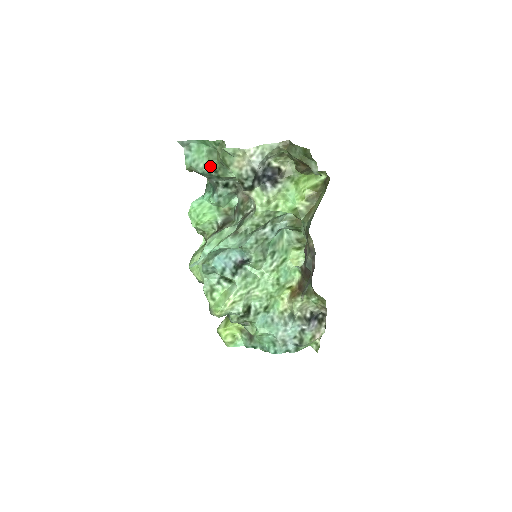
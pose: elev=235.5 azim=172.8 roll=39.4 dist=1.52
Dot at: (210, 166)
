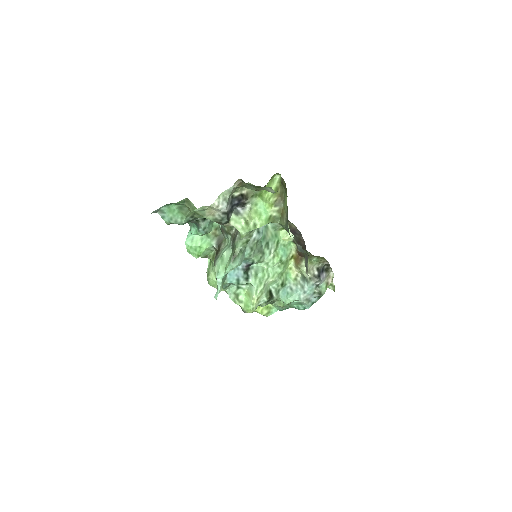
Dot at: (186, 217)
